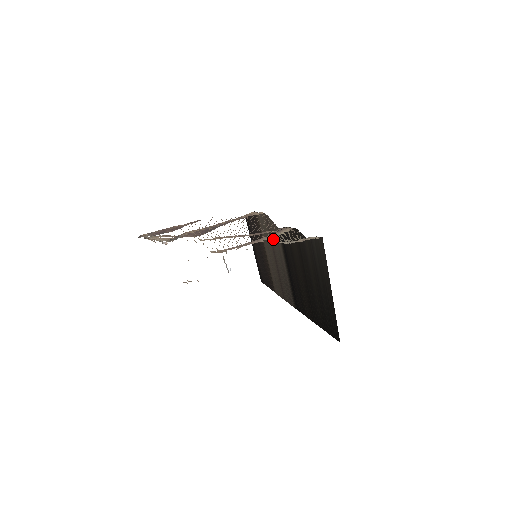
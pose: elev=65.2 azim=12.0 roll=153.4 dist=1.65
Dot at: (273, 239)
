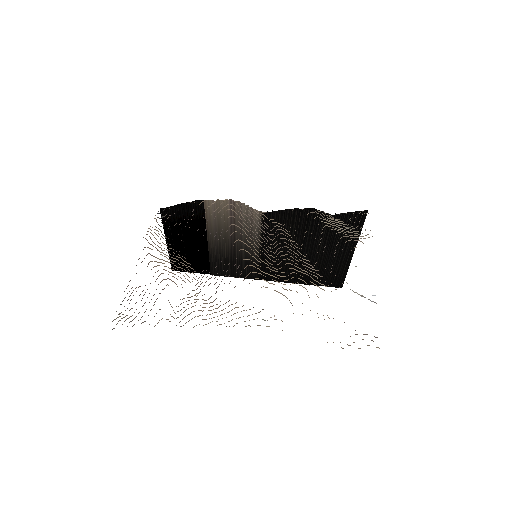
Dot at: (240, 224)
